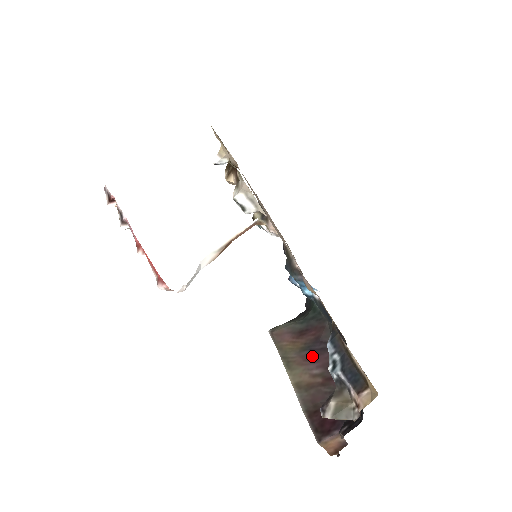
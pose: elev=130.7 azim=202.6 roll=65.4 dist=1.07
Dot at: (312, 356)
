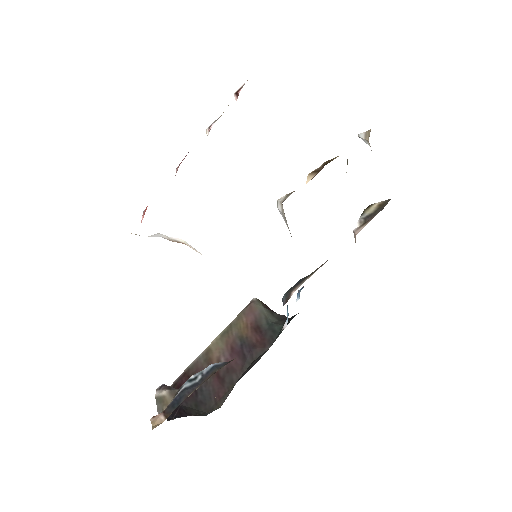
Dot at: (236, 350)
